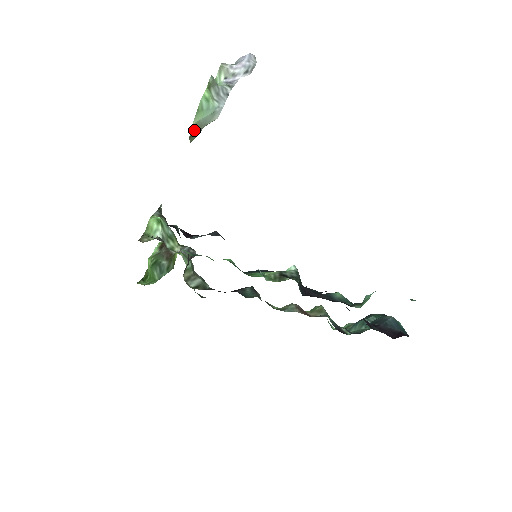
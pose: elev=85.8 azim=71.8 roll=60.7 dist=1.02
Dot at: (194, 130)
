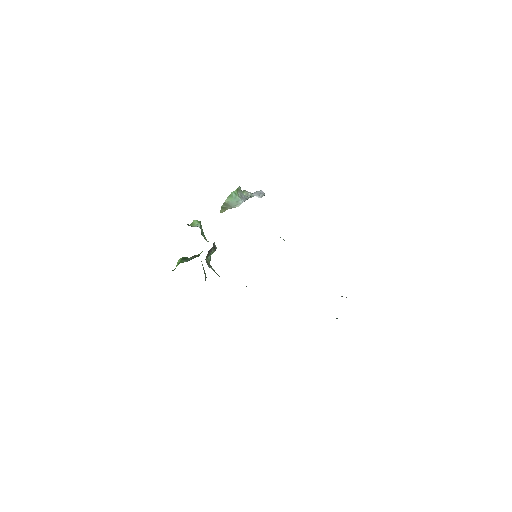
Dot at: (225, 205)
